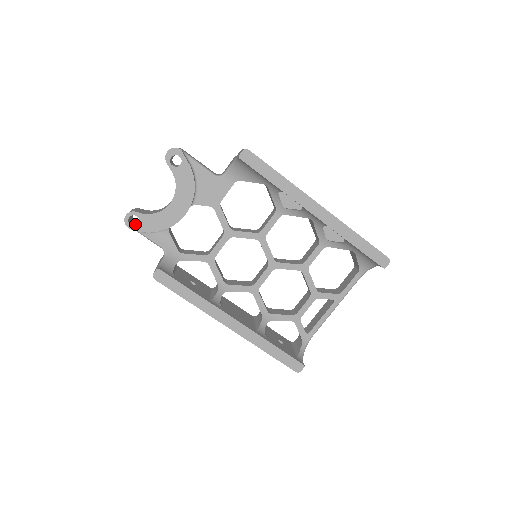
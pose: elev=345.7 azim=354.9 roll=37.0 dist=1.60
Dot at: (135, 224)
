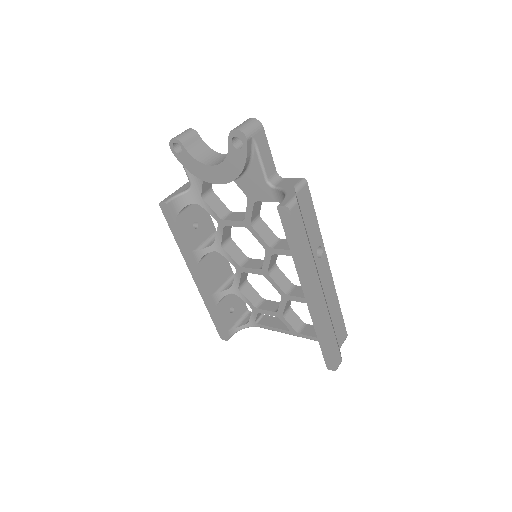
Dot at: occluded
